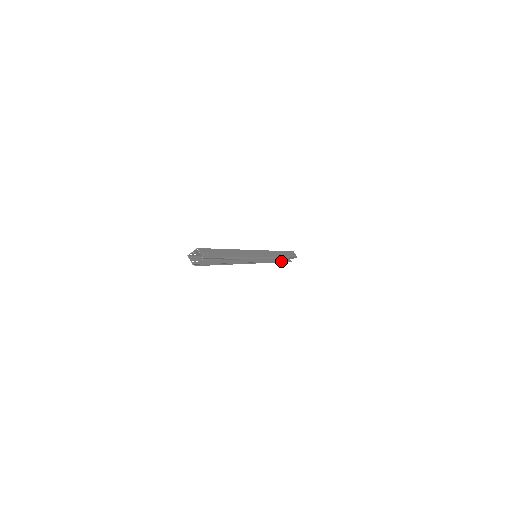
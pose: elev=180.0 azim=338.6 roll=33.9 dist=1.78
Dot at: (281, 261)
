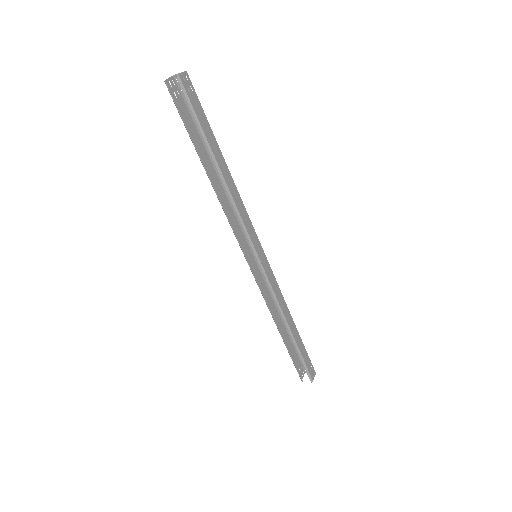
Dot at: (287, 344)
